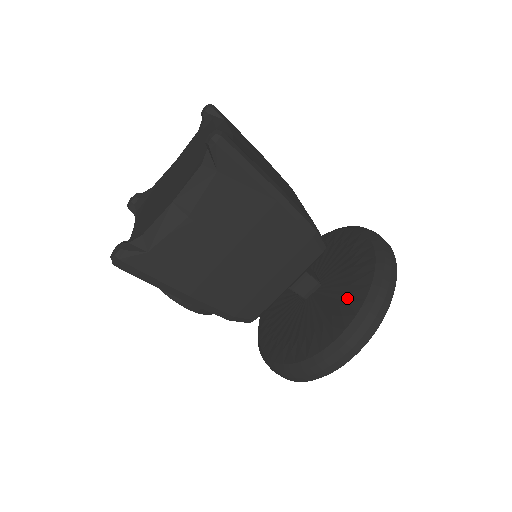
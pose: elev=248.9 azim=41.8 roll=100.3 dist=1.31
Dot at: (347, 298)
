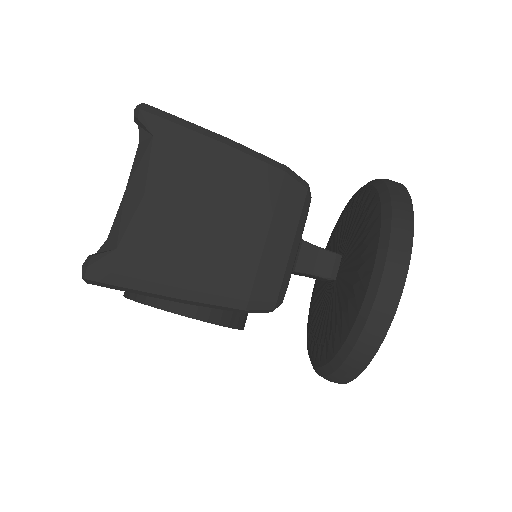
Dot at: (366, 231)
